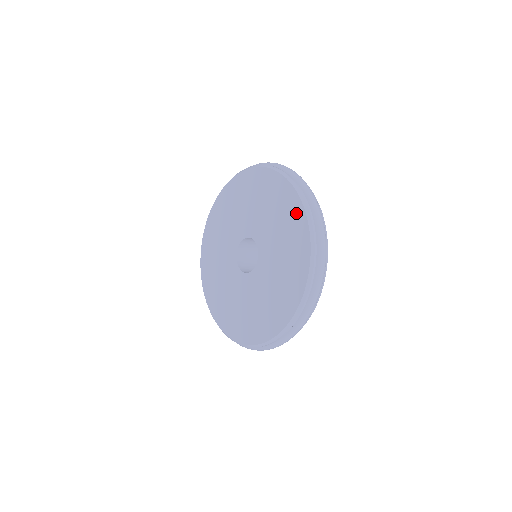
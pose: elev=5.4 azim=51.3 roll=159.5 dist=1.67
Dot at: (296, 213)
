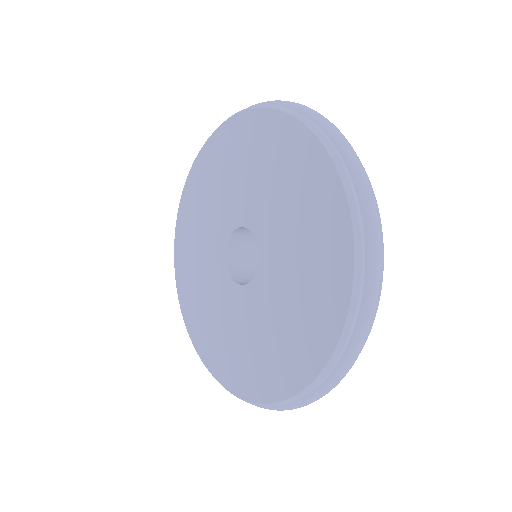
Dot at: (337, 251)
